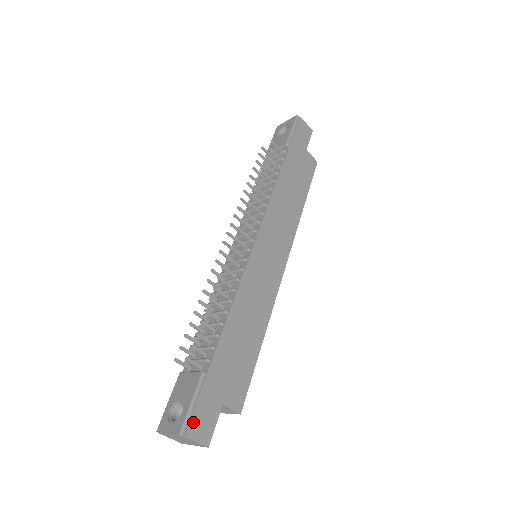
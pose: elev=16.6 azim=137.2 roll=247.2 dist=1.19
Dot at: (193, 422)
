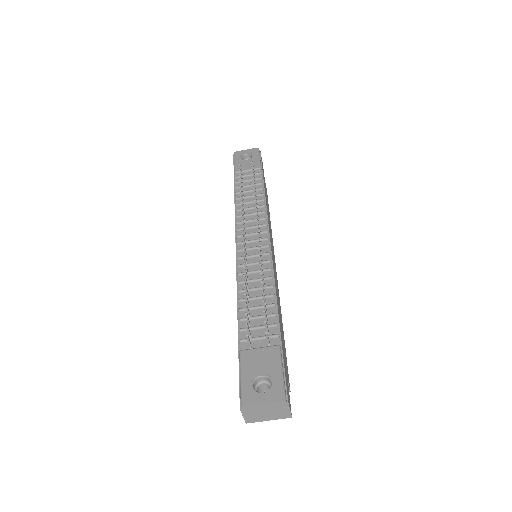
Dot at: (287, 390)
